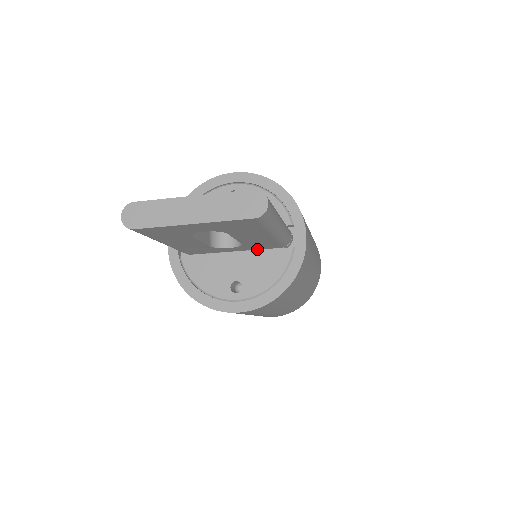
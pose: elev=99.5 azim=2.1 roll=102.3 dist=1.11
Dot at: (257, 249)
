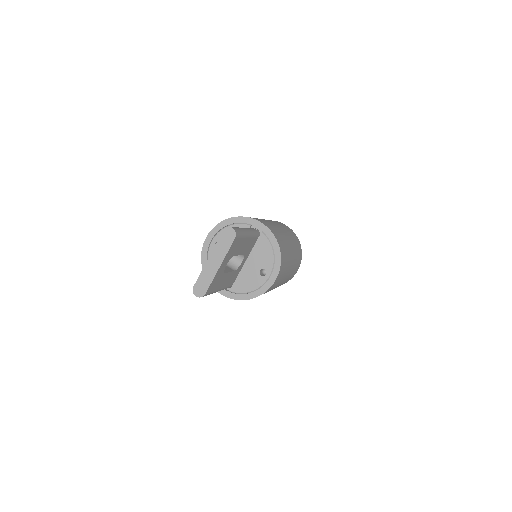
Dot at: (251, 250)
